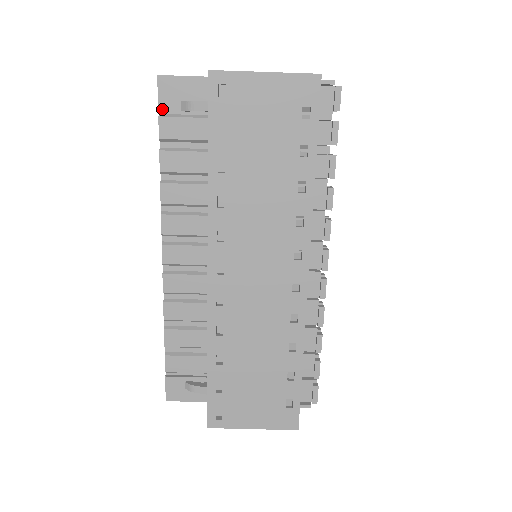
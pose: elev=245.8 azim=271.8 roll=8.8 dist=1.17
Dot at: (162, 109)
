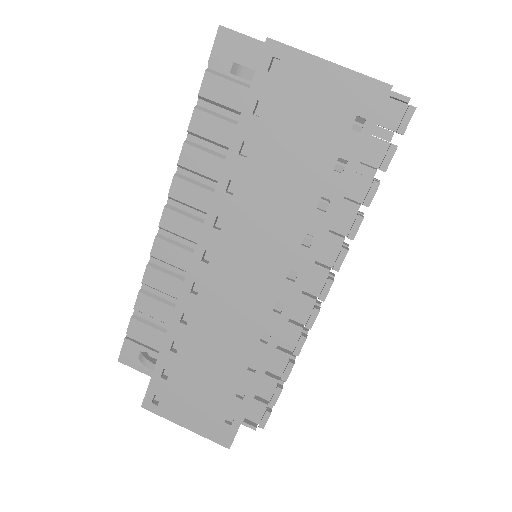
Dot at: (212, 64)
